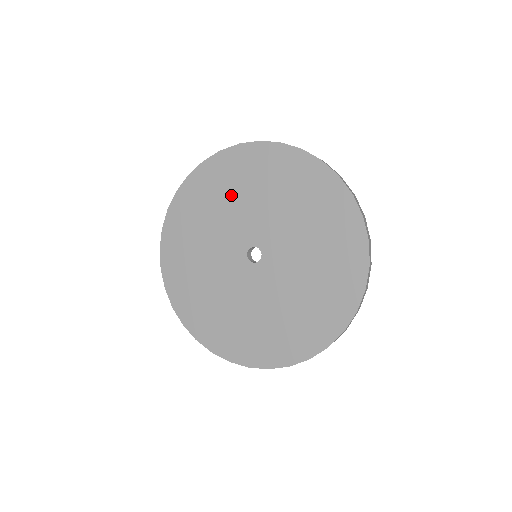
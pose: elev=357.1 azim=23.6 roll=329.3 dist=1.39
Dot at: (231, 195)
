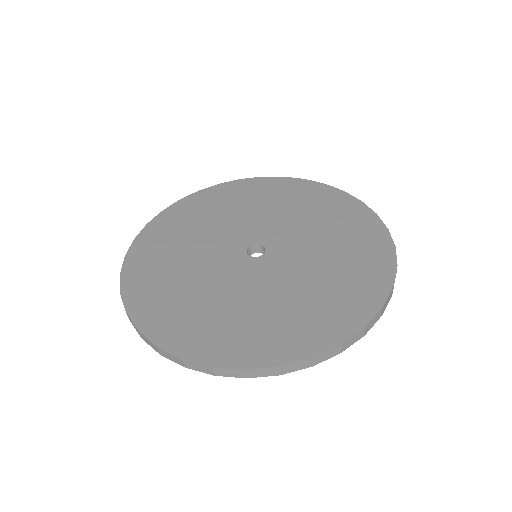
Dot at: (242, 206)
